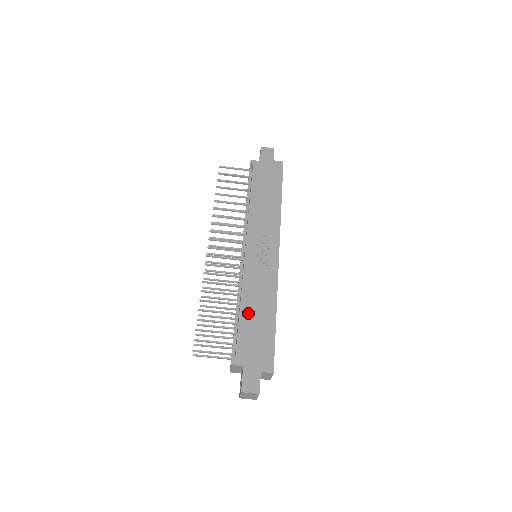
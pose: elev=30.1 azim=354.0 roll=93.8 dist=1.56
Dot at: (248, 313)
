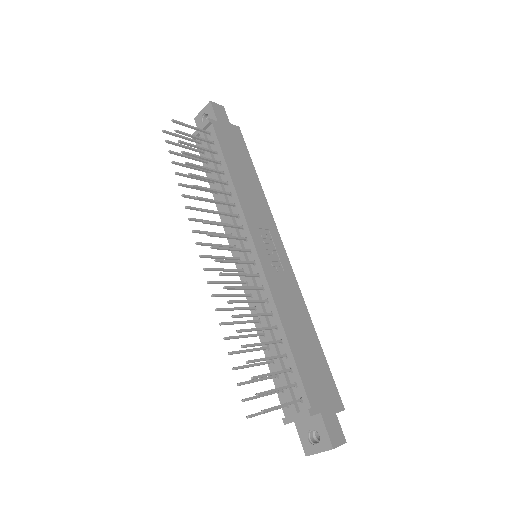
Dot at: (295, 338)
